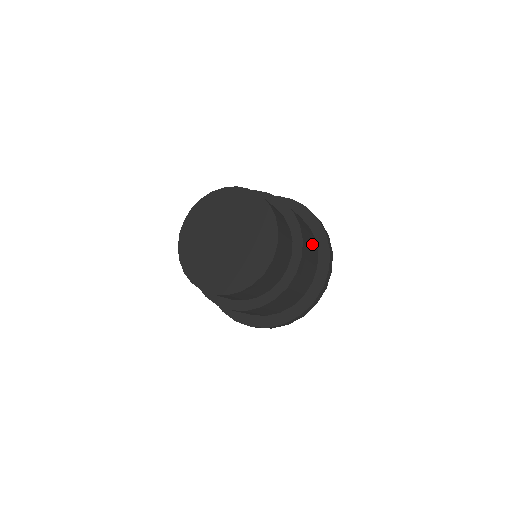
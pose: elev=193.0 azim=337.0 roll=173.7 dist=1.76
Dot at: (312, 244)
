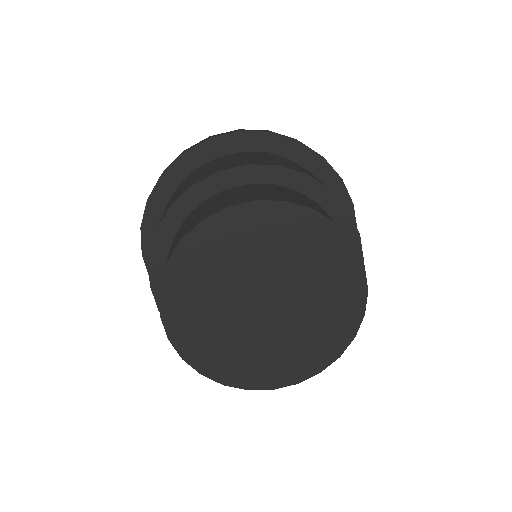
Dot at: occluded
